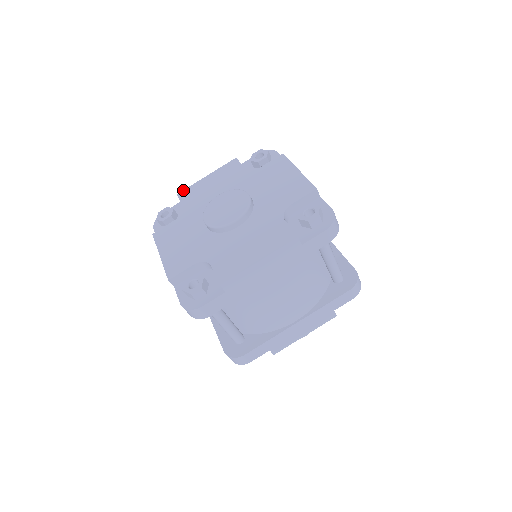
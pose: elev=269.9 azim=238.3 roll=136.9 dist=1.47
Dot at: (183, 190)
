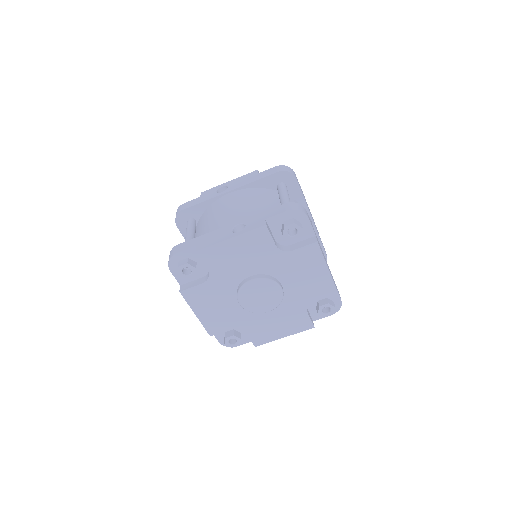
Dot at: (204, 249)
